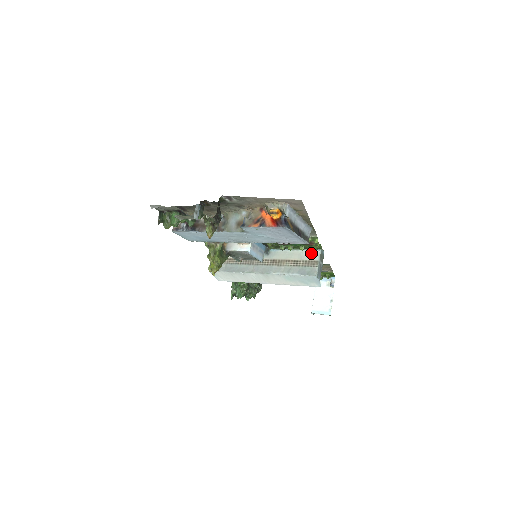
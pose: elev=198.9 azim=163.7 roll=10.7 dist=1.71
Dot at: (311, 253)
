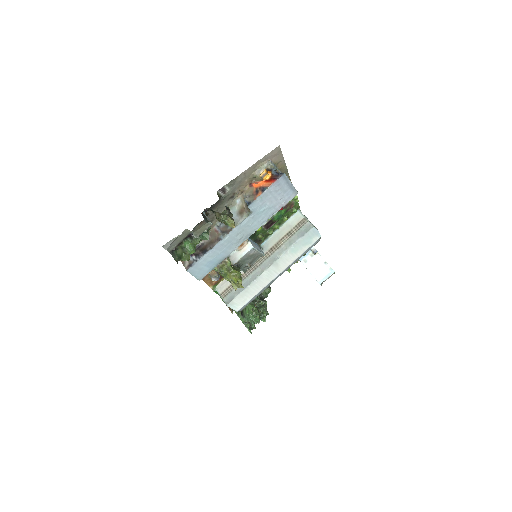
Dot at: (294, 218)
